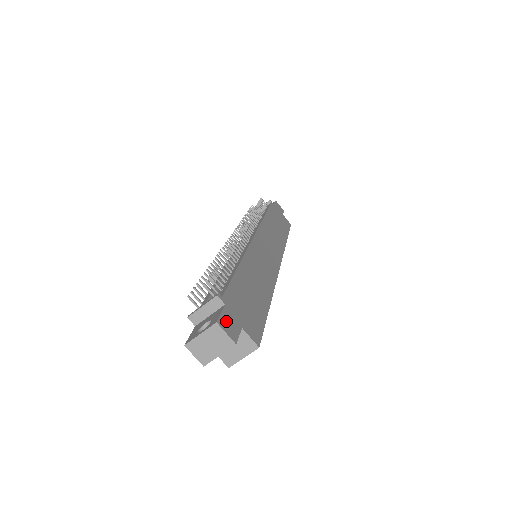
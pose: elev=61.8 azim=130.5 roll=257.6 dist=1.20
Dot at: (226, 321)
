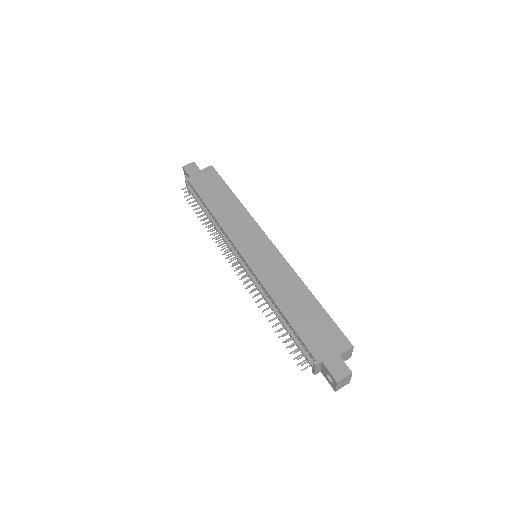
Dot at: (335, 371)
